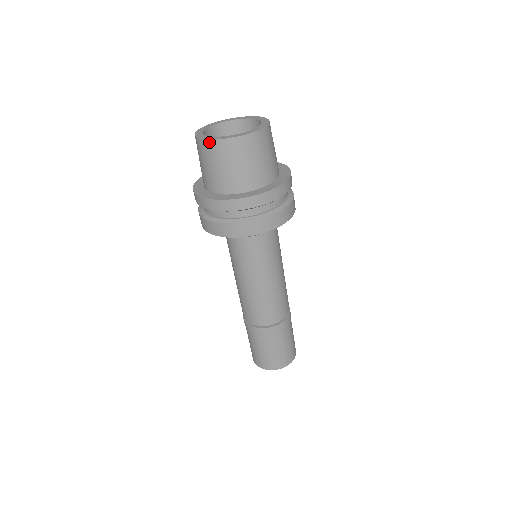
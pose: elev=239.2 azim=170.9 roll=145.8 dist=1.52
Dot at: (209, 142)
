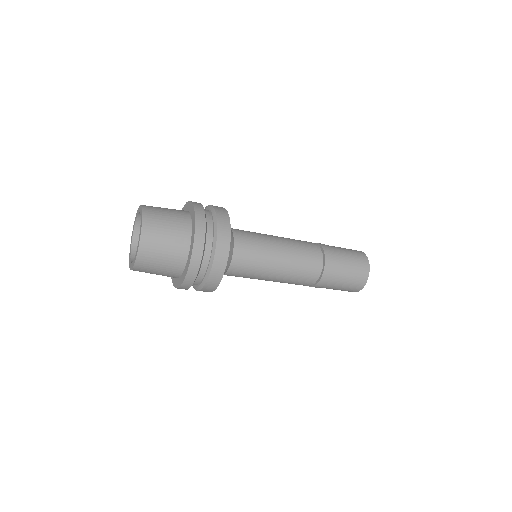
Dot at: occluded
